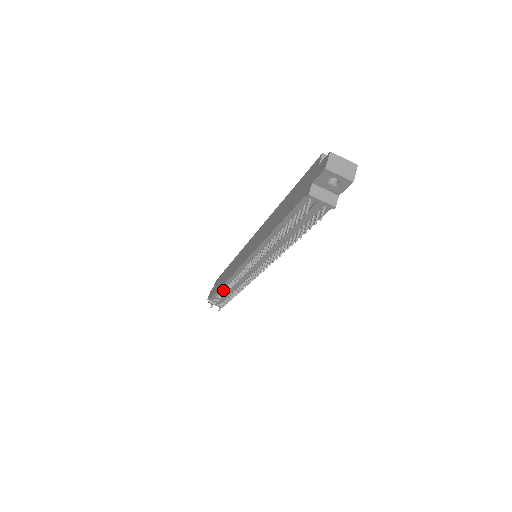
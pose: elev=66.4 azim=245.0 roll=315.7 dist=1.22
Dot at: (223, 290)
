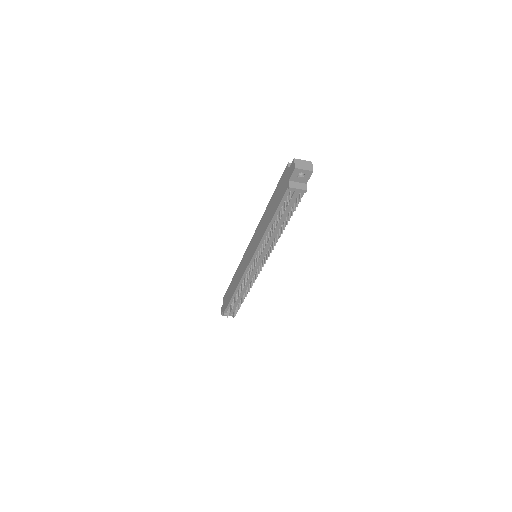
Dot at: (235, 296)
